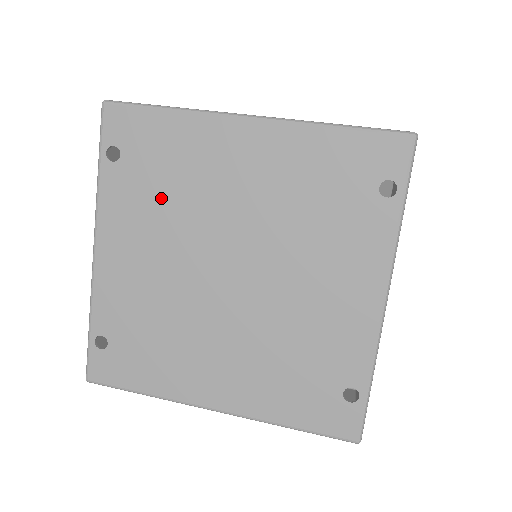
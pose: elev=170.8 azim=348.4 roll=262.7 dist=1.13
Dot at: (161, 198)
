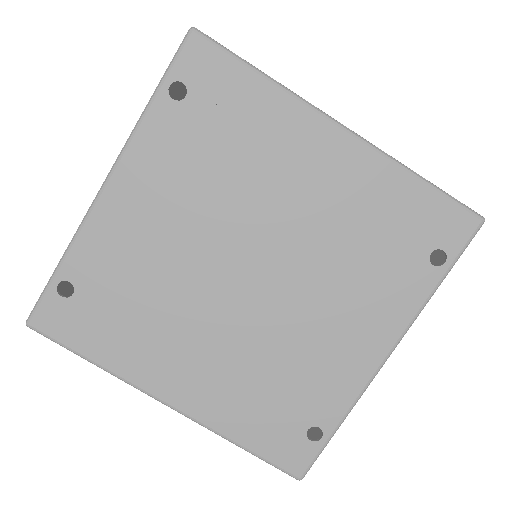
Dot at: (211, 164)
